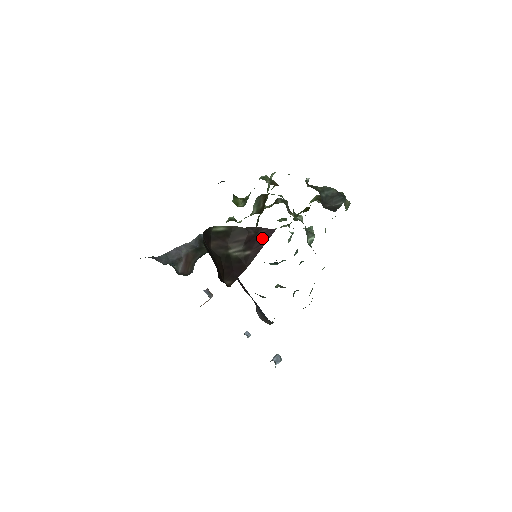
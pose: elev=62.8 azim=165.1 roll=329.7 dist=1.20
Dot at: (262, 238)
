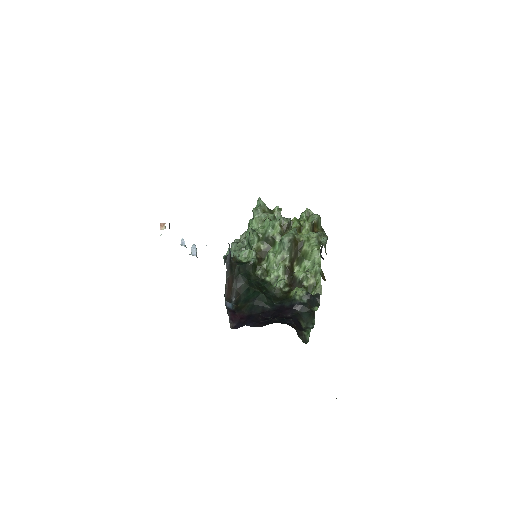
Dot at: occluded
